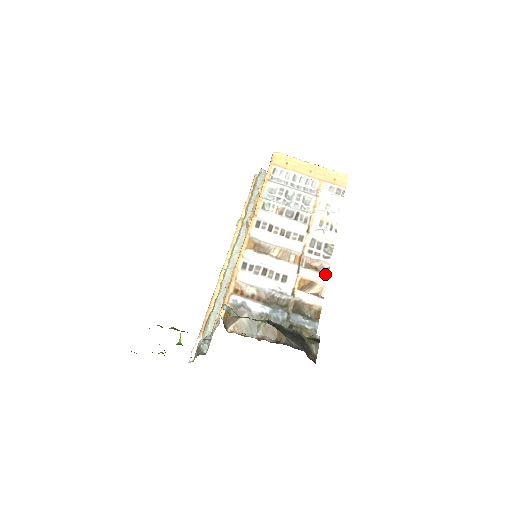
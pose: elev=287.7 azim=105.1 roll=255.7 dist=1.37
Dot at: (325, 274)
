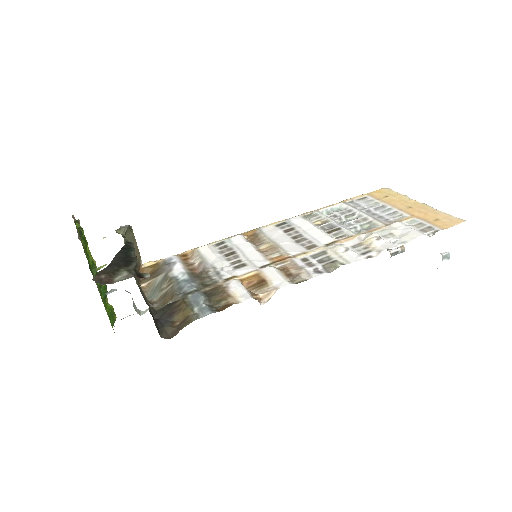
Dot at: (291, 281)
